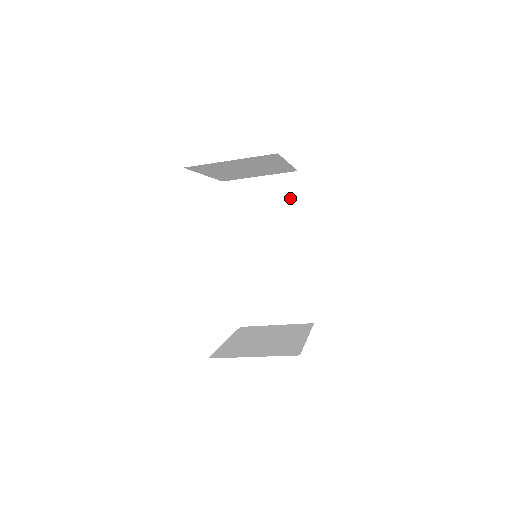
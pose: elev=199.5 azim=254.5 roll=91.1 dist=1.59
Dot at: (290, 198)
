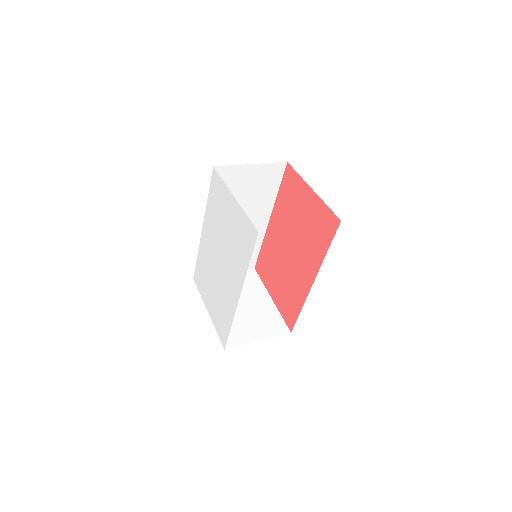
Dot at: (272, 183)
